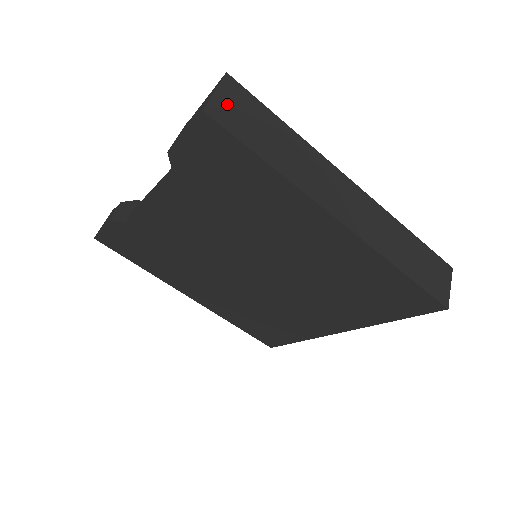
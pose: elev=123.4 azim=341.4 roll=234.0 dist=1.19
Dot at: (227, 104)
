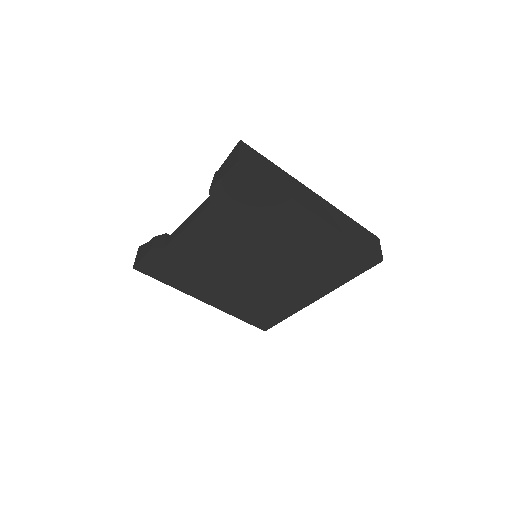
Dot at: (246, 157)
